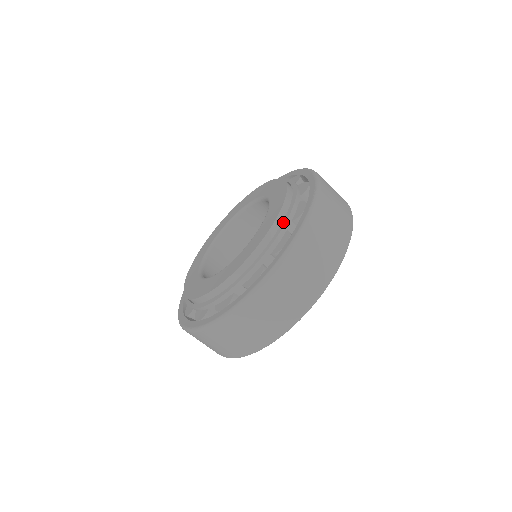
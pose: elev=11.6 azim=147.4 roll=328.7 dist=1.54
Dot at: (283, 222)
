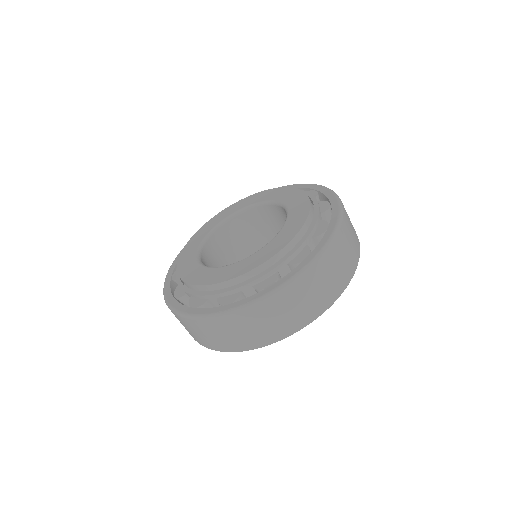
Dot at: (210, 292)
